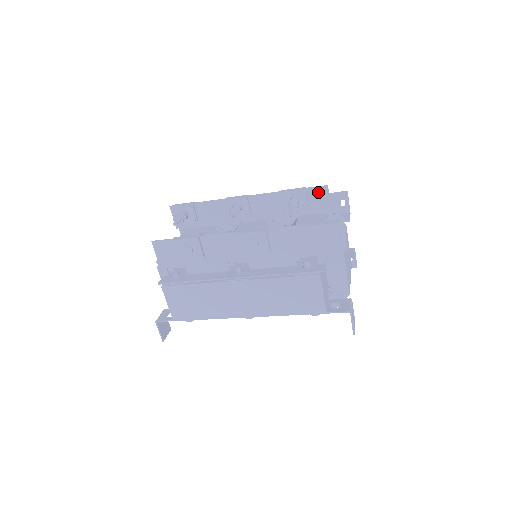
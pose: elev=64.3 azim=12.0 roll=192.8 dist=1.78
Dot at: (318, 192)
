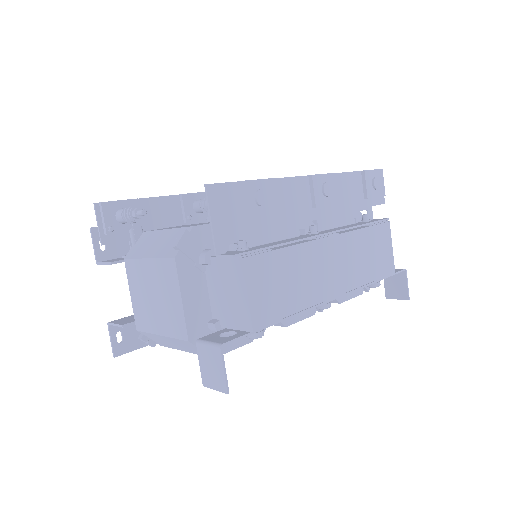
Dot at: occluded
